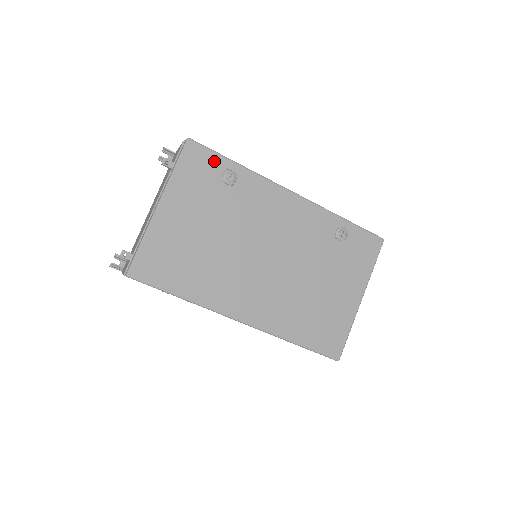
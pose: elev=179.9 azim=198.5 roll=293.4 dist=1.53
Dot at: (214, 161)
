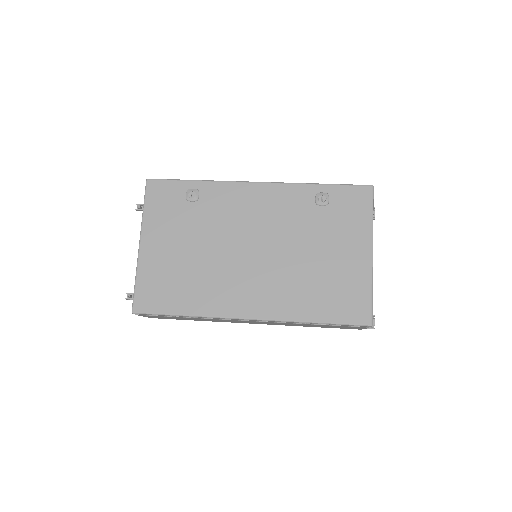
Dot at: (175, 188)
